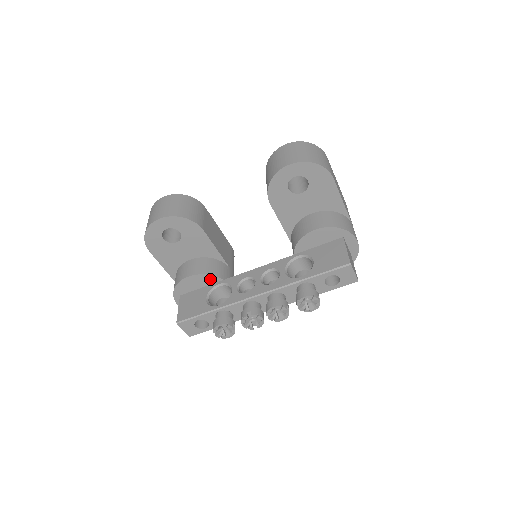
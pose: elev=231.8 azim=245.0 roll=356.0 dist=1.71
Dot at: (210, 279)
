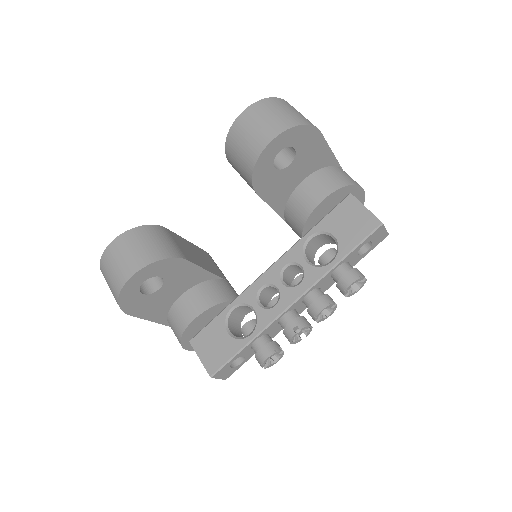
Dot at: (218, 308)
